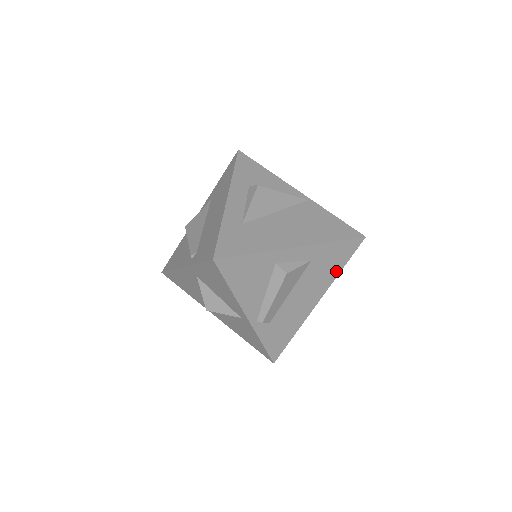
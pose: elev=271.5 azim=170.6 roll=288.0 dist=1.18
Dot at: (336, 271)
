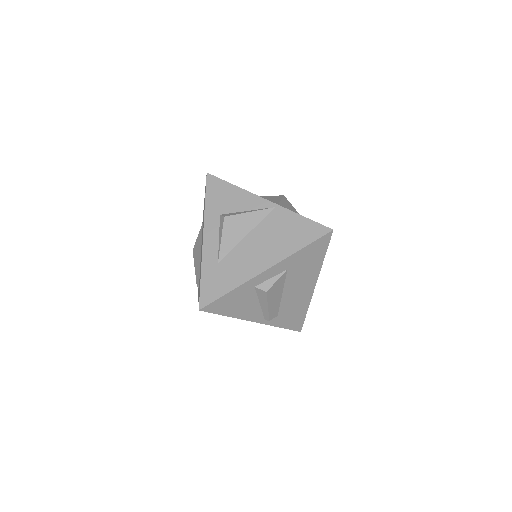
Dot at: (319, 262)
